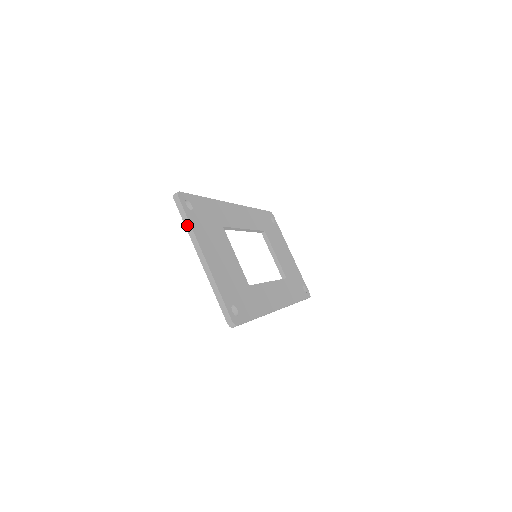
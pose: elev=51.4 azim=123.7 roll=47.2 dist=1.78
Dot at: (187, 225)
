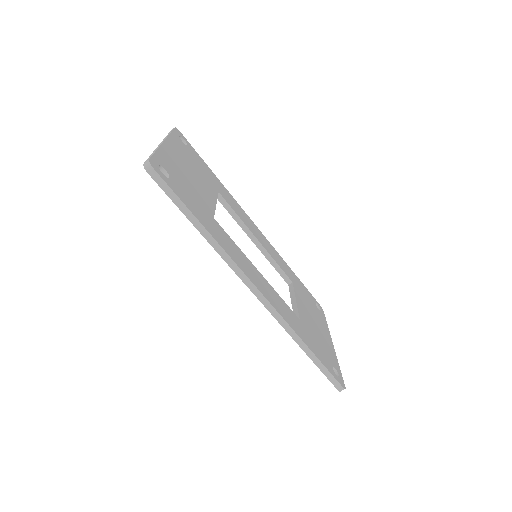
Dot at: (167, 135)
